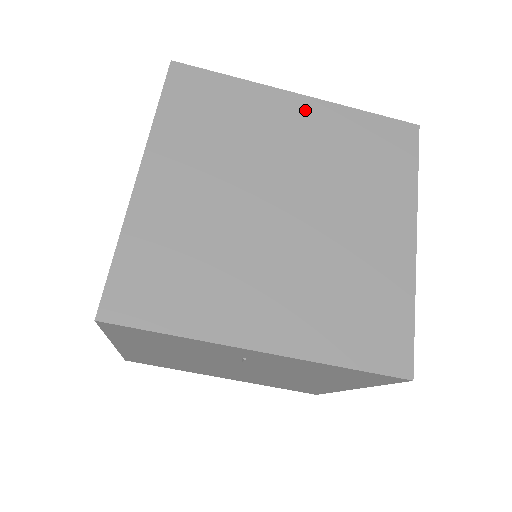
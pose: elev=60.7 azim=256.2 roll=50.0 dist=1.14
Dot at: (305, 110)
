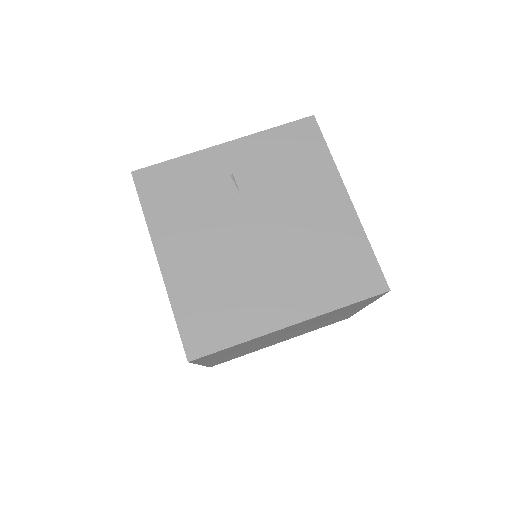
Dot at: occluded
